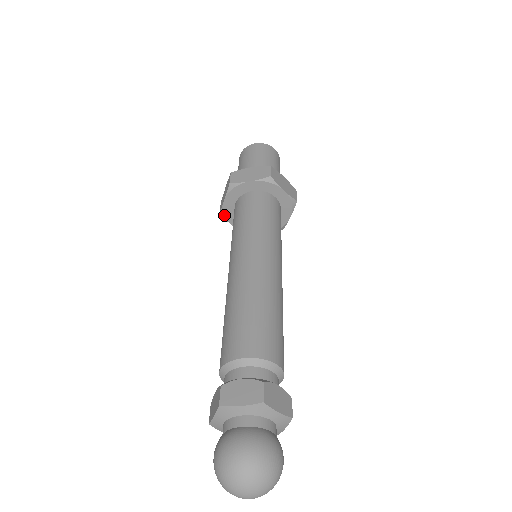
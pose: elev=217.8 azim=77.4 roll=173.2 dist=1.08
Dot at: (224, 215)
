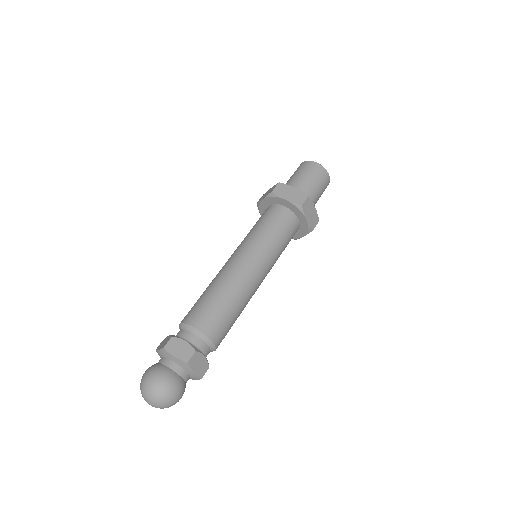
Dot at: occluded
